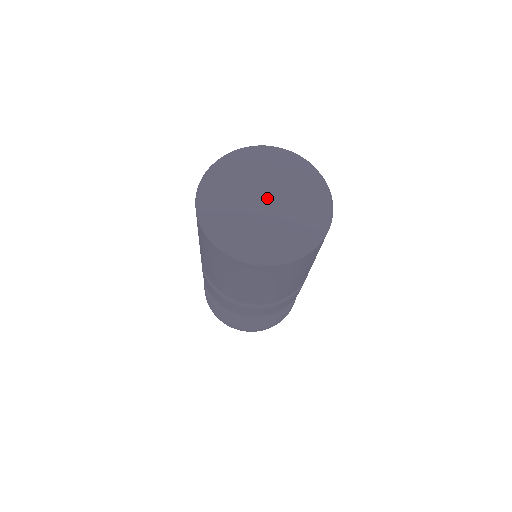
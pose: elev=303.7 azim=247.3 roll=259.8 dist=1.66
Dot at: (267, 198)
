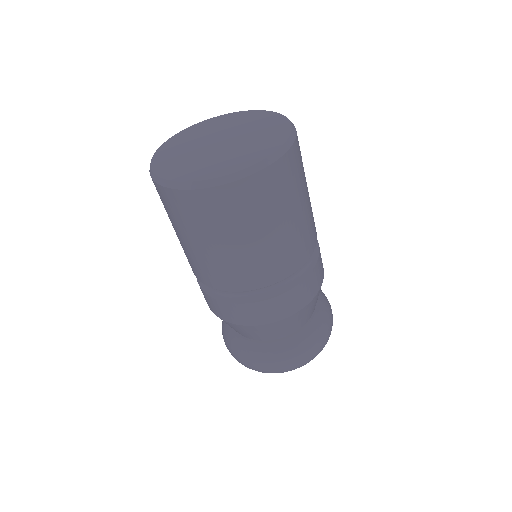
Dot at: (222, 141)
